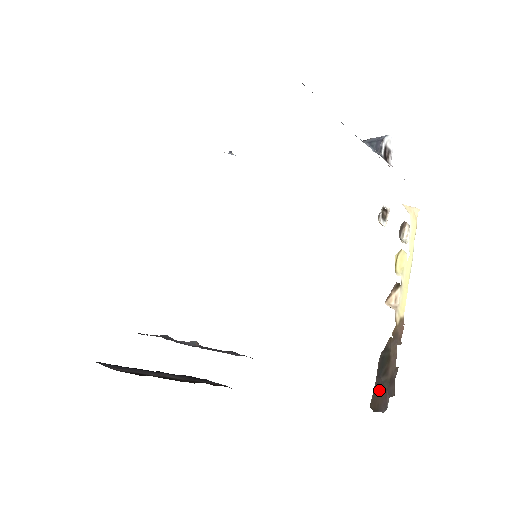
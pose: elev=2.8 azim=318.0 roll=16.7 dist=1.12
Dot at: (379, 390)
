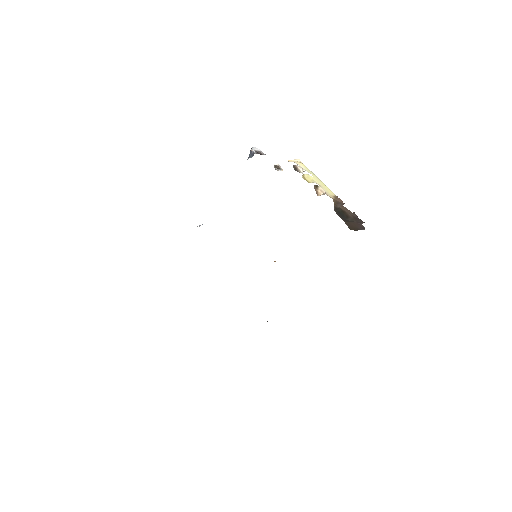
Dot at: (350, 223)
